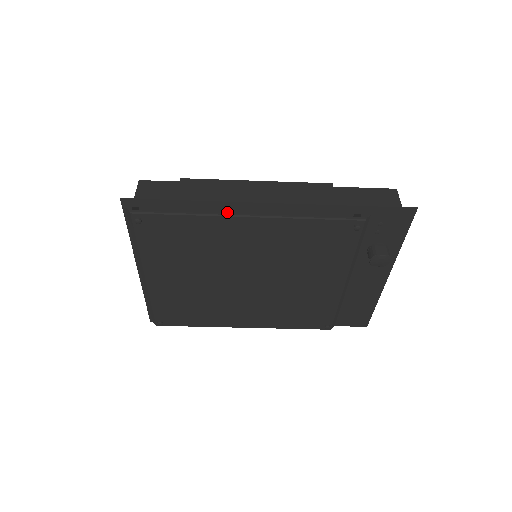
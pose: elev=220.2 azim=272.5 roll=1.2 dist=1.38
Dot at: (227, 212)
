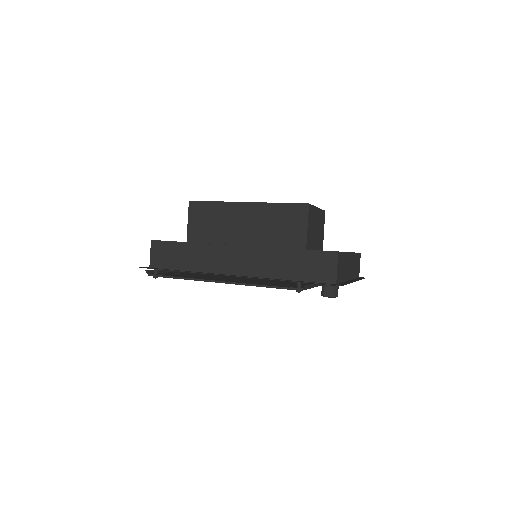
Dot at: occluded
